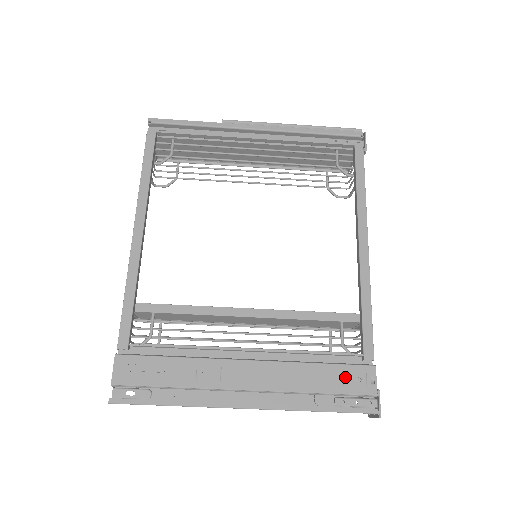
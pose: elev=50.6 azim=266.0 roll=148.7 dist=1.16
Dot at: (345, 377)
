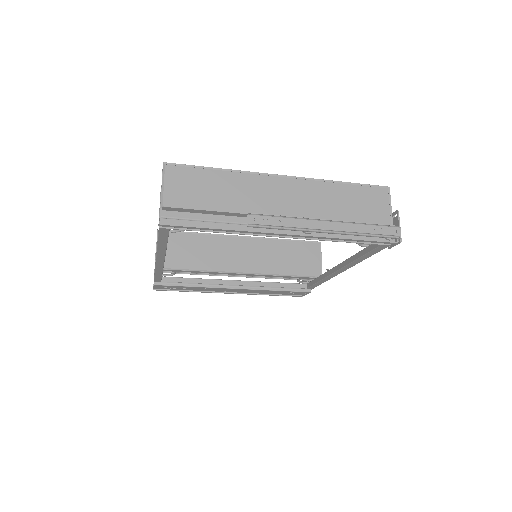
Dot at: (290, 293)
